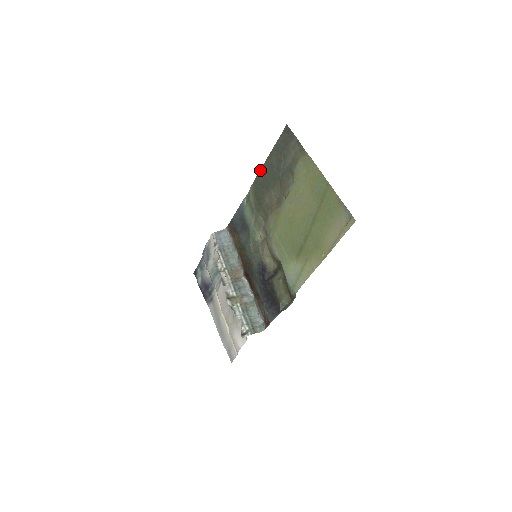
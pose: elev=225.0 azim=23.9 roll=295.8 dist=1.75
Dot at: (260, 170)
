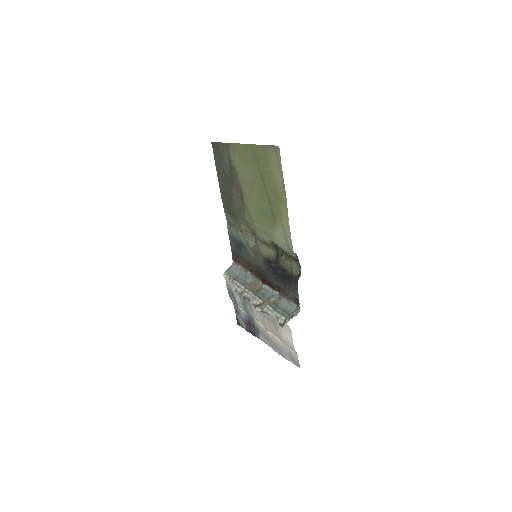
Dot at: (220, 192)
